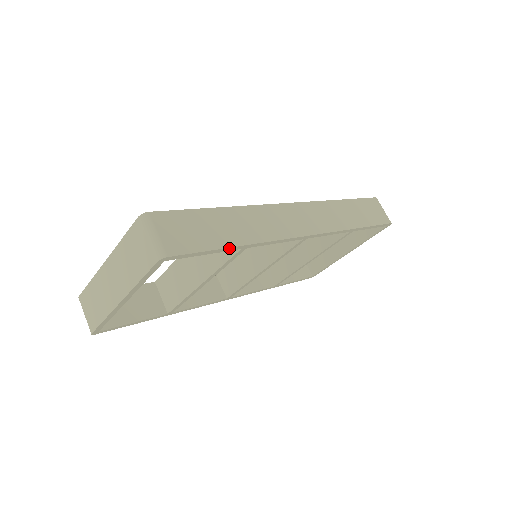
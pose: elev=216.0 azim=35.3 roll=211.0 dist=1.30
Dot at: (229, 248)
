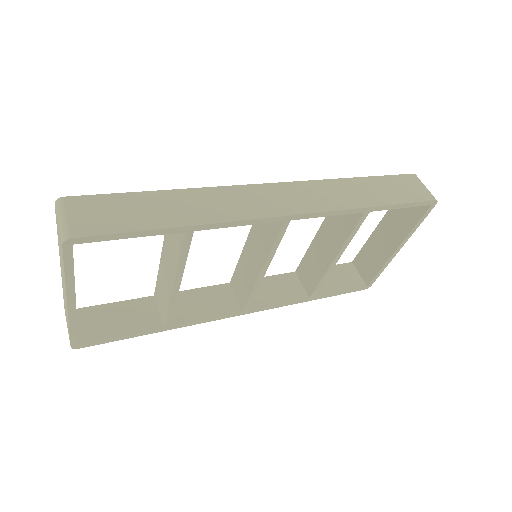
Dot at: (163, 230)
